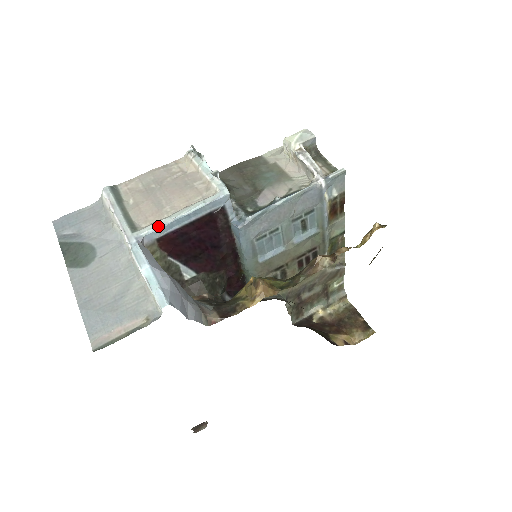
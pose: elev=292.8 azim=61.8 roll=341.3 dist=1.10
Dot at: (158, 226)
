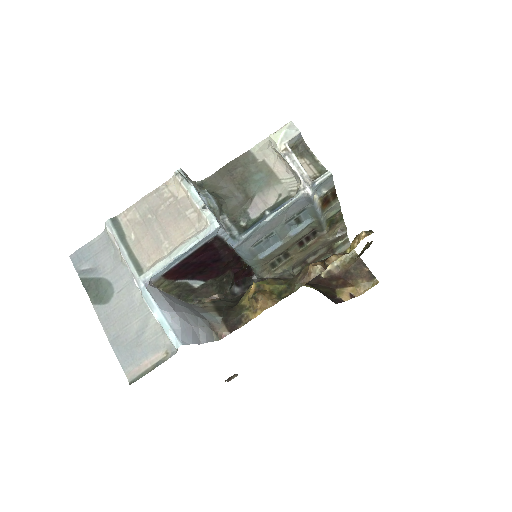
Dot at: (160, 267)
